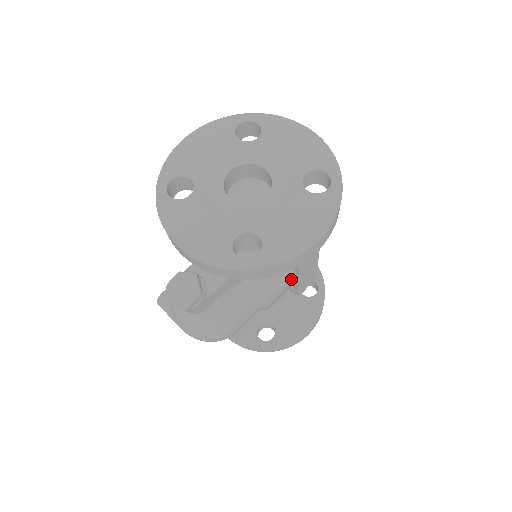
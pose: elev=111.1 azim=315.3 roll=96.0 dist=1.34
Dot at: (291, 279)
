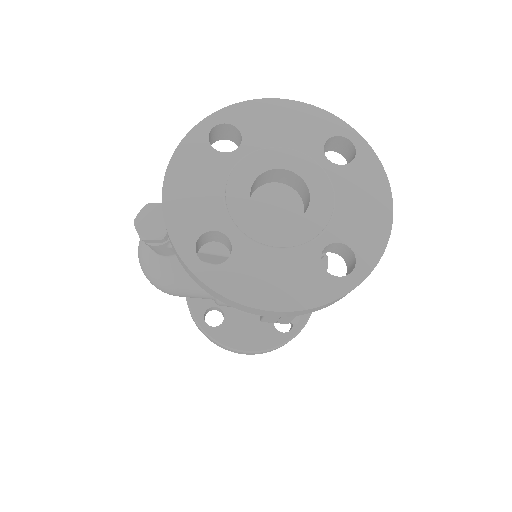
Dot at: occluded
